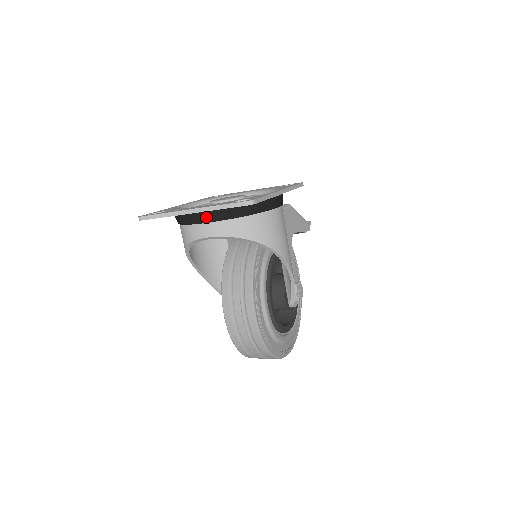
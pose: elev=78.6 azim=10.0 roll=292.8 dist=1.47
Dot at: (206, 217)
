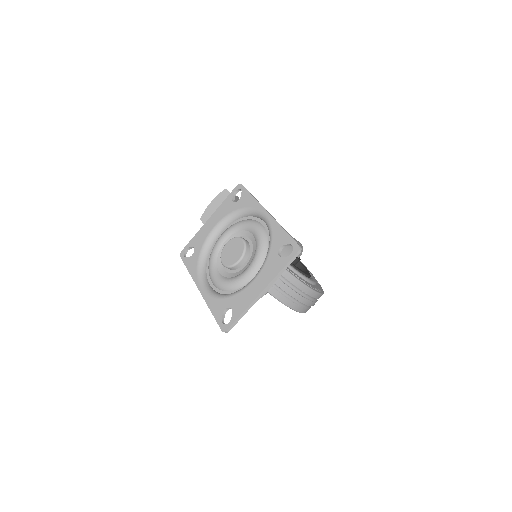
Dot at: occluded
